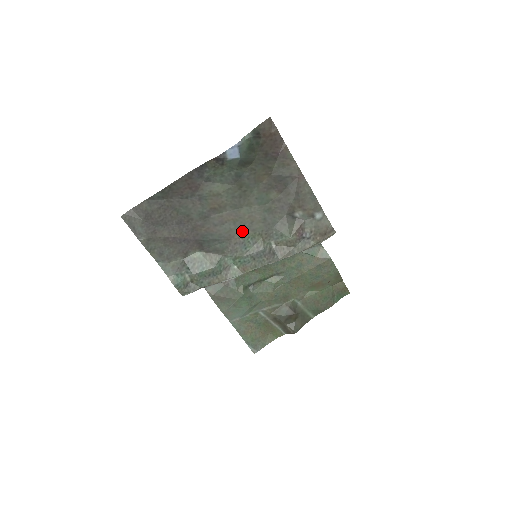
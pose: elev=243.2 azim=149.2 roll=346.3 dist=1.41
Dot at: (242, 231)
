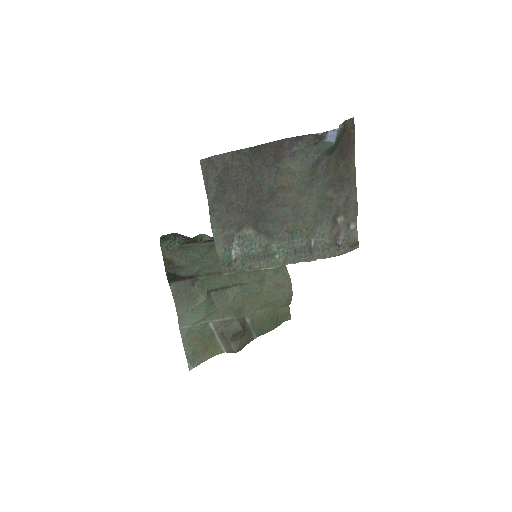
Dot at: (295, 220)
